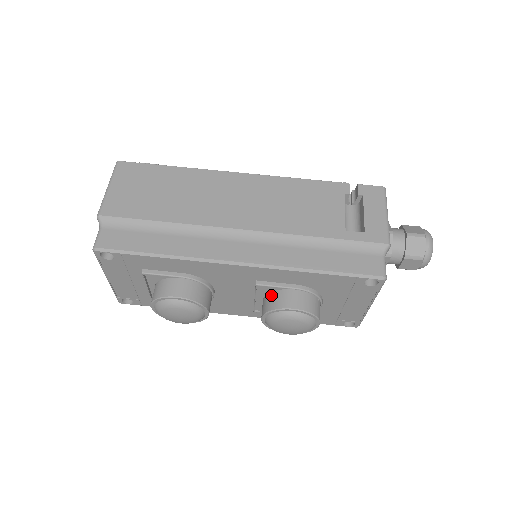
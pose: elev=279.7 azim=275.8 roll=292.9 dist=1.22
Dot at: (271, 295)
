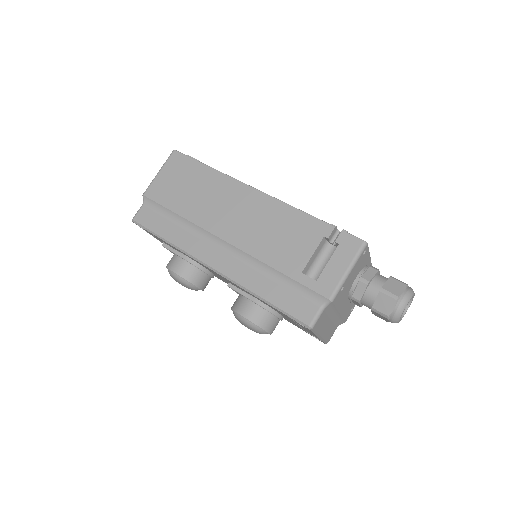
Dot at: (239, 297)
